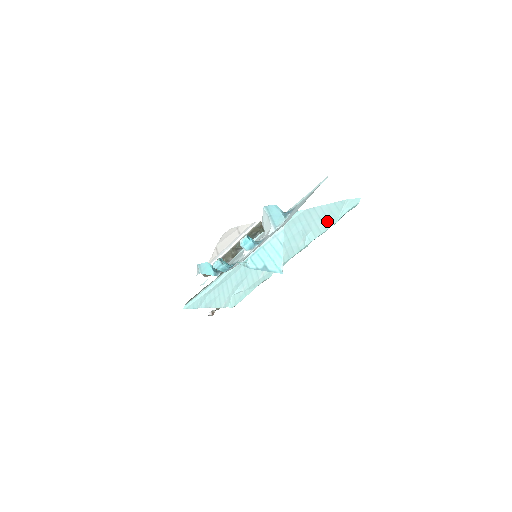
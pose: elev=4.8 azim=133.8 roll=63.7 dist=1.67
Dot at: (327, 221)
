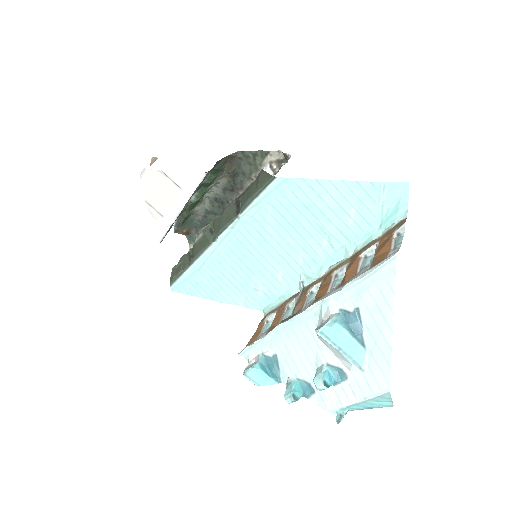
Dot at: (359, 218)
